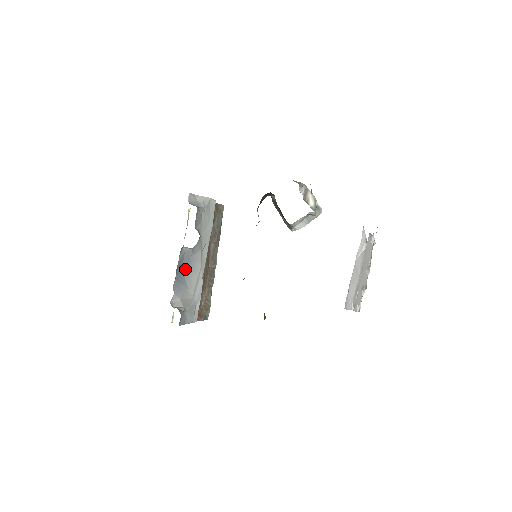
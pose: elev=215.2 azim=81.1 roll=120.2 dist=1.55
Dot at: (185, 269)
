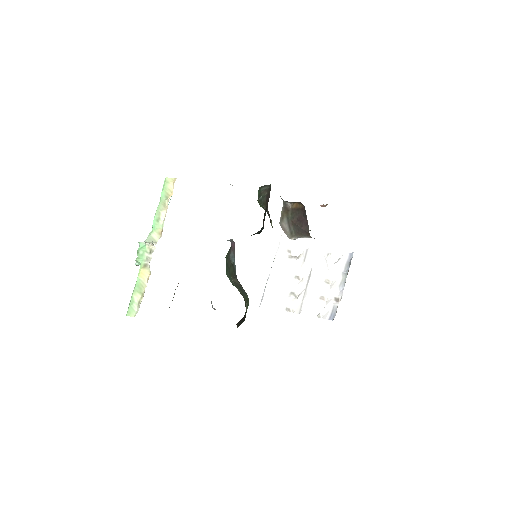
Dot at: occluded
